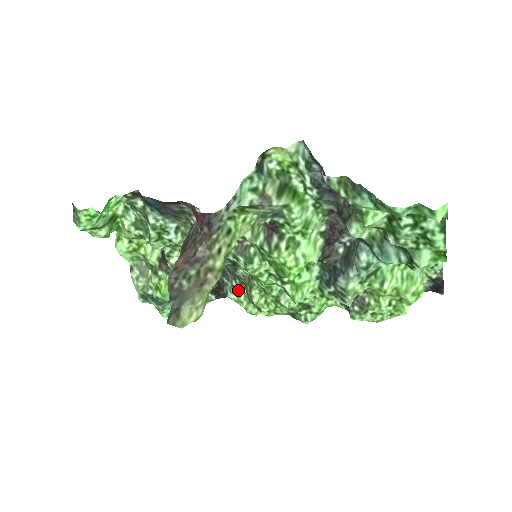
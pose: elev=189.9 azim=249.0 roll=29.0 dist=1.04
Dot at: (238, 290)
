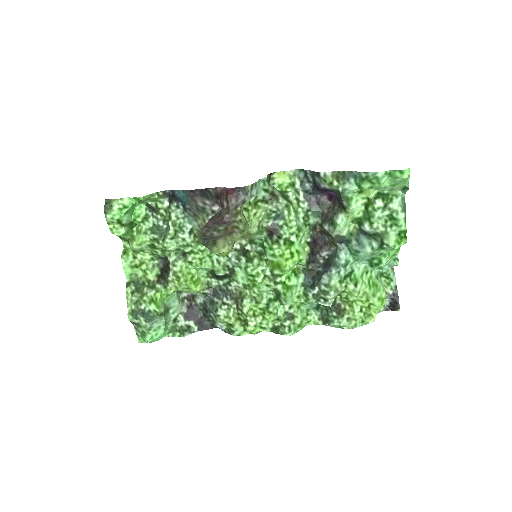
Dot at: (228, 306)
